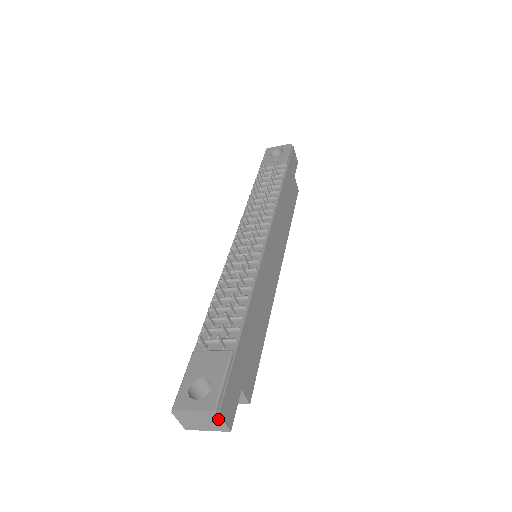
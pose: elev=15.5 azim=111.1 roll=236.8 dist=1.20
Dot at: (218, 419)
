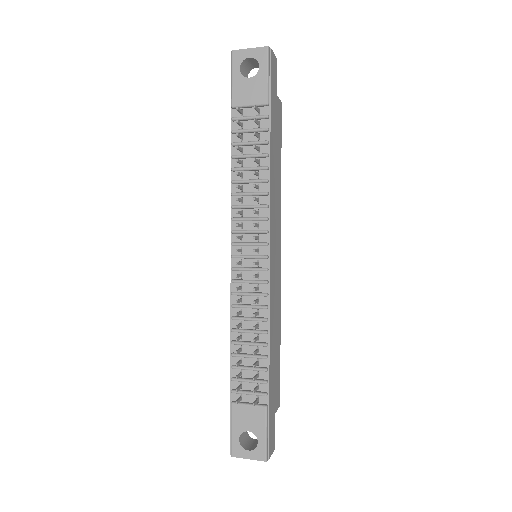
Dot at: occluded
